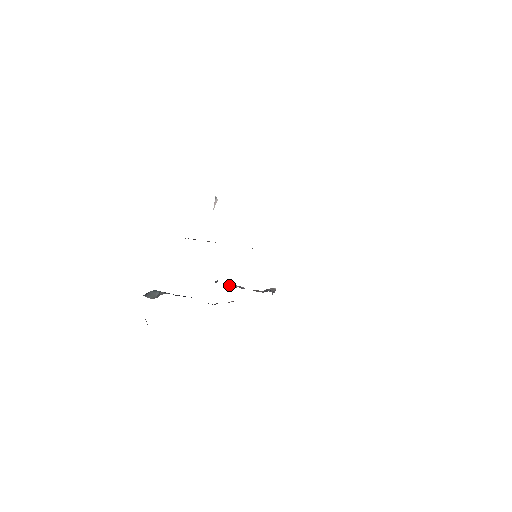
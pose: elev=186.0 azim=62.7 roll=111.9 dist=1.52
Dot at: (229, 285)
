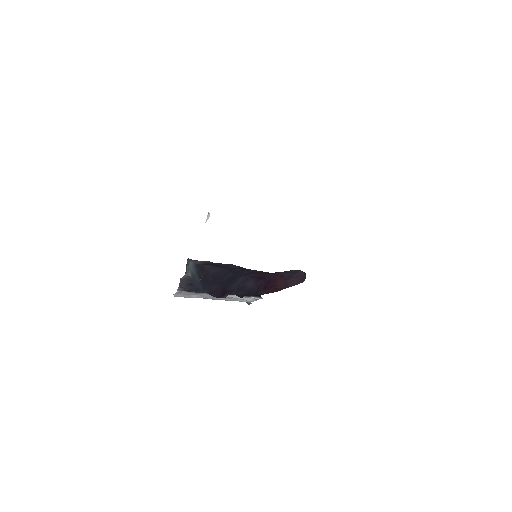
Dot at: occluded
